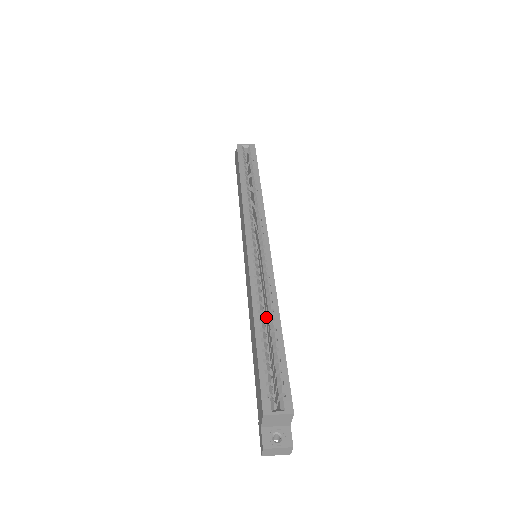
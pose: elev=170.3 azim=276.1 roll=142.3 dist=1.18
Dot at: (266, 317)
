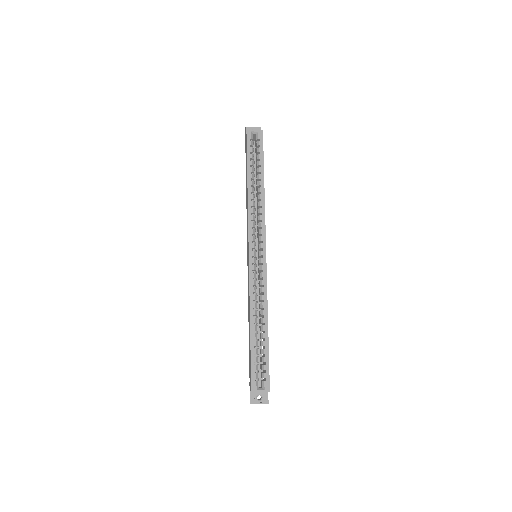
Dot at: (259, 313)
